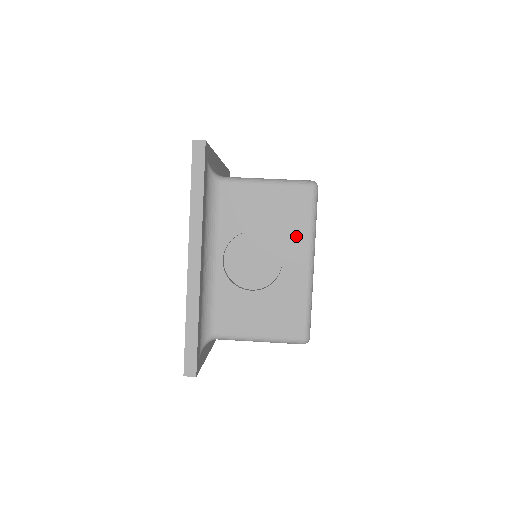
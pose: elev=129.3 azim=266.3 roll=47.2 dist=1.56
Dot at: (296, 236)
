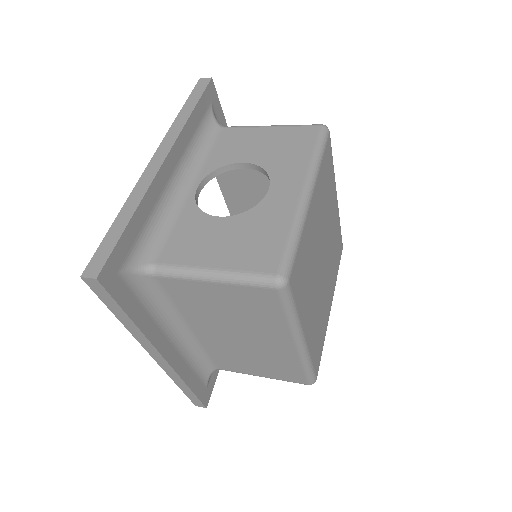
Dot at: (292, 165)
